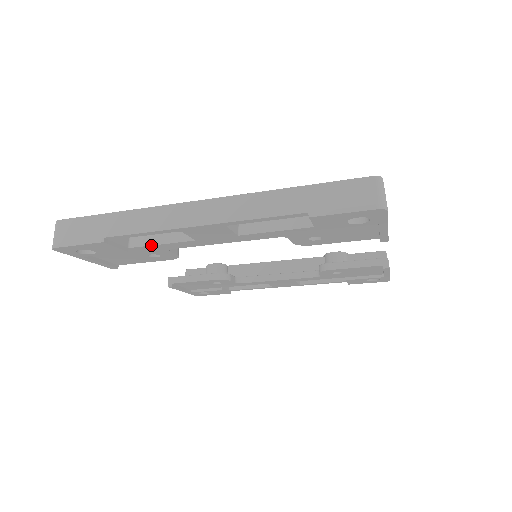
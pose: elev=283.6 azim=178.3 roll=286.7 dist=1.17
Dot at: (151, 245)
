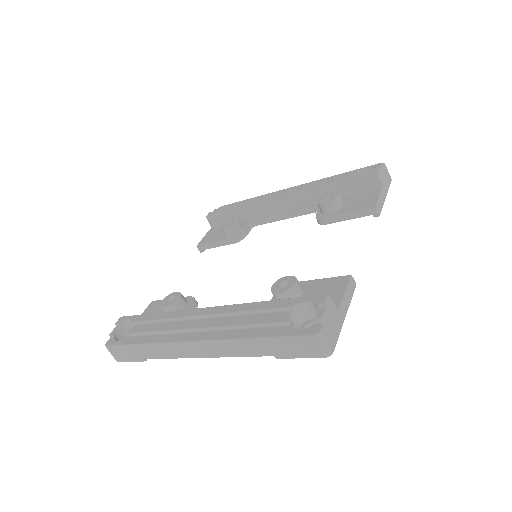
Dot at: occluded
